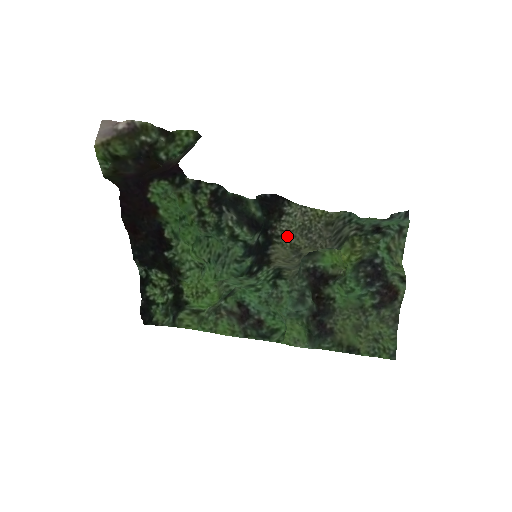
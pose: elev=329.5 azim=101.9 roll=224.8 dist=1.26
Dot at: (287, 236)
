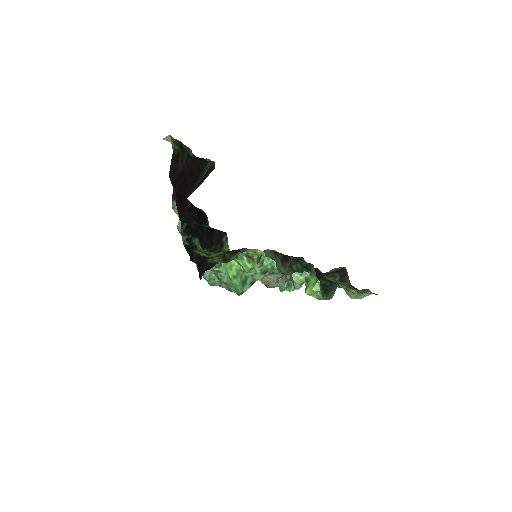
Dot at: occluded
